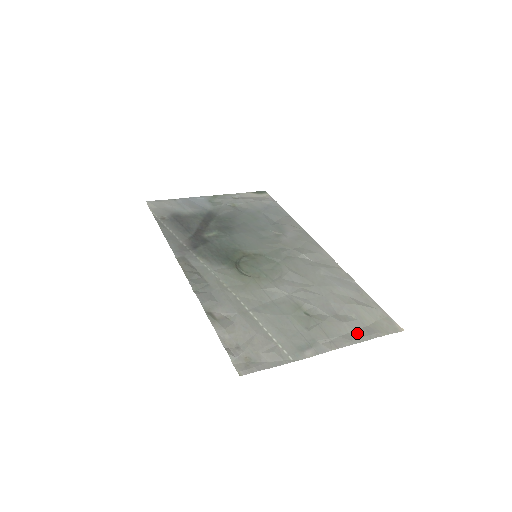
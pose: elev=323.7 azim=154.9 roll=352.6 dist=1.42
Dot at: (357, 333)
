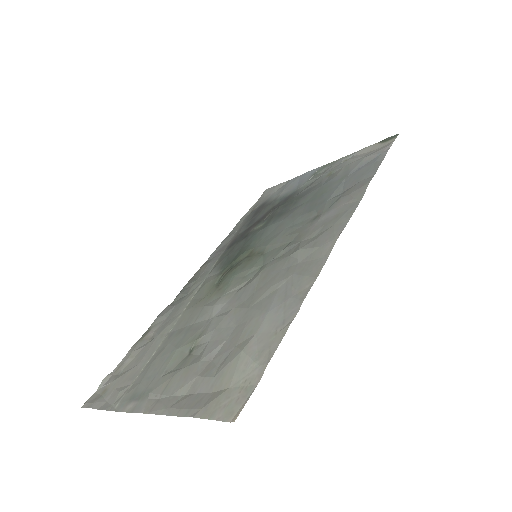
Dot at: (187, 399)
